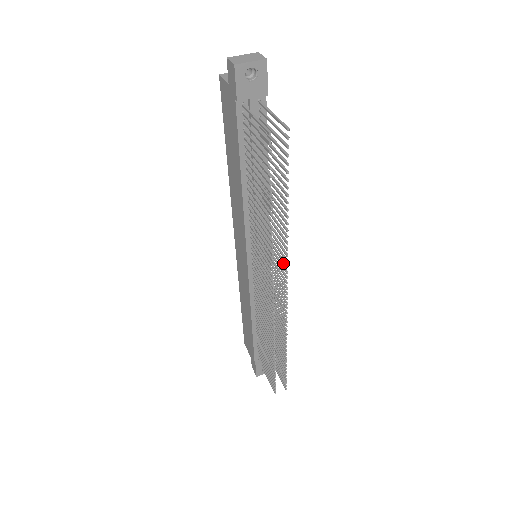
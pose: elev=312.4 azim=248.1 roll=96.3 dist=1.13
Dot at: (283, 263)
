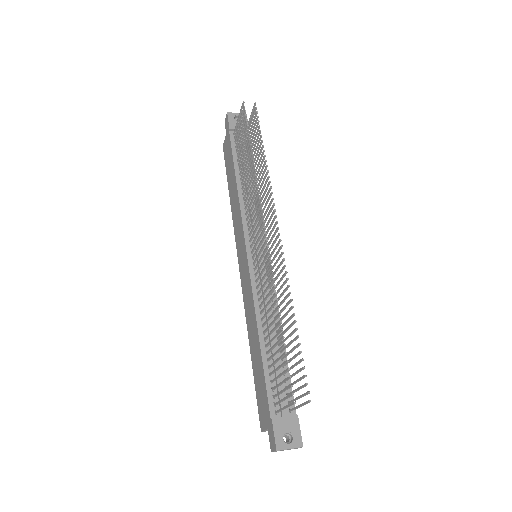
Dot at: (270, 202)
